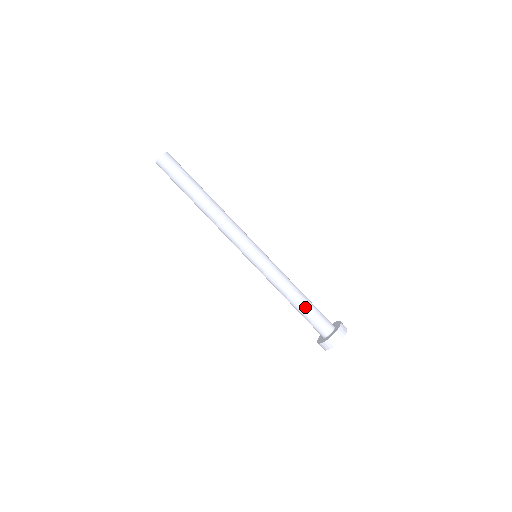
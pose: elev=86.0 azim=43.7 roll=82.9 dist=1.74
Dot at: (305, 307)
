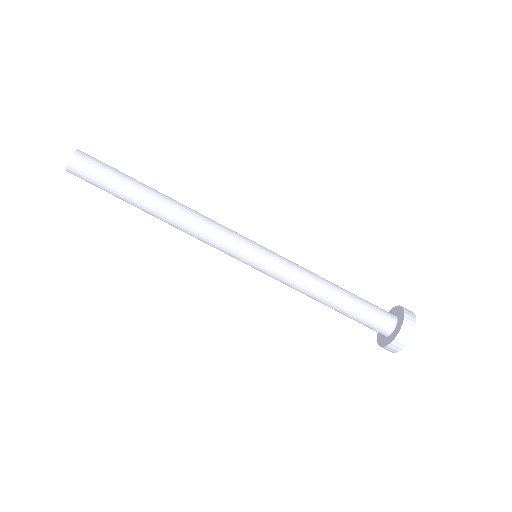
Dot at: (349, 301)
